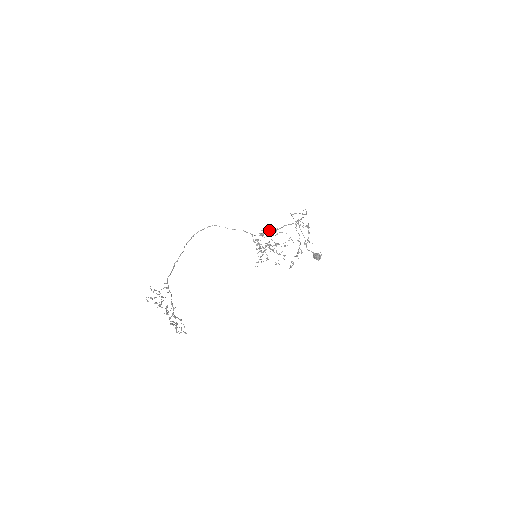
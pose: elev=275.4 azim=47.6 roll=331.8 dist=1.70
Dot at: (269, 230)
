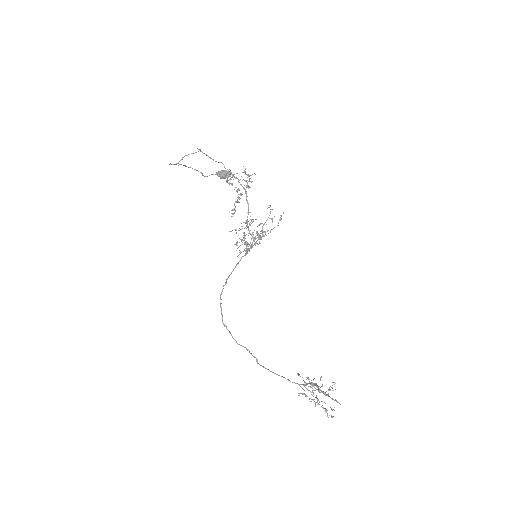
Dot at: occluded
